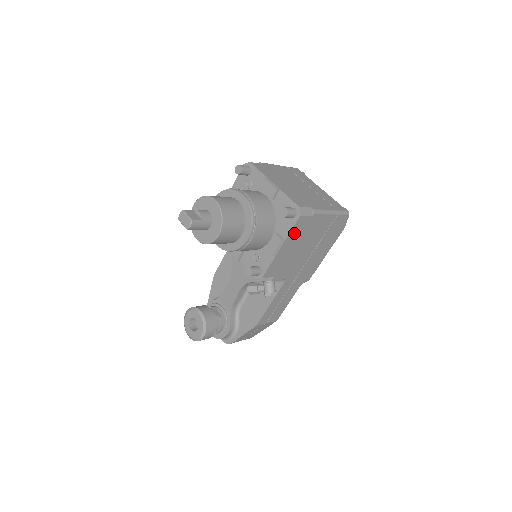
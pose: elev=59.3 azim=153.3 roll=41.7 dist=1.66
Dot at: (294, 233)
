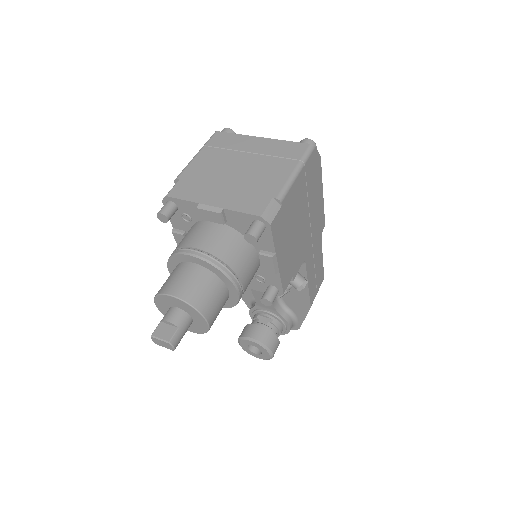
Dot at: (278, 238)
